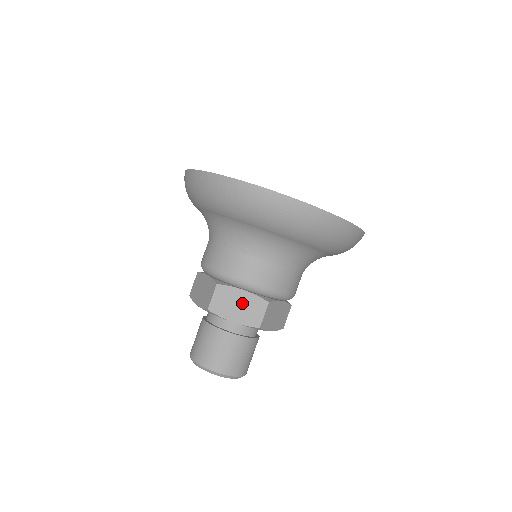
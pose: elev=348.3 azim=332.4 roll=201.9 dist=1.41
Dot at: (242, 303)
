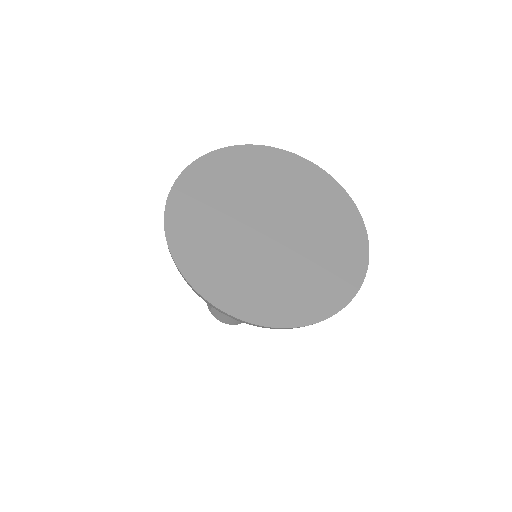
Dot at: occluded
